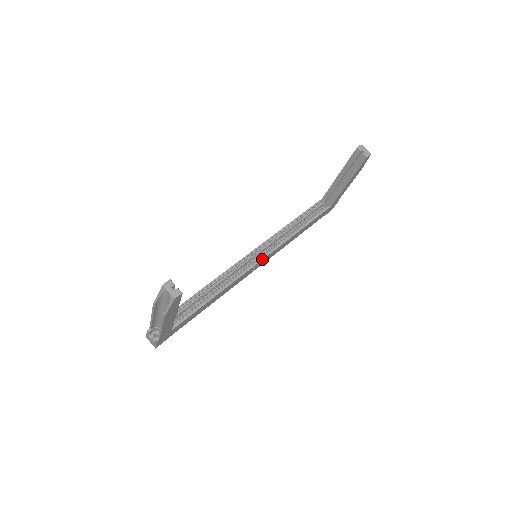
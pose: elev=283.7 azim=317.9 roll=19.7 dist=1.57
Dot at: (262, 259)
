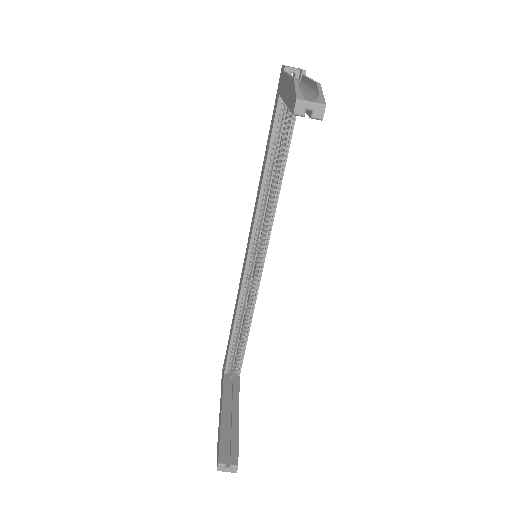
Dot at: (265, 255)
